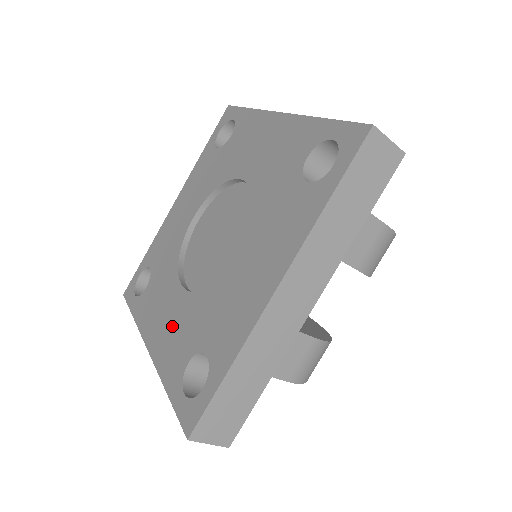
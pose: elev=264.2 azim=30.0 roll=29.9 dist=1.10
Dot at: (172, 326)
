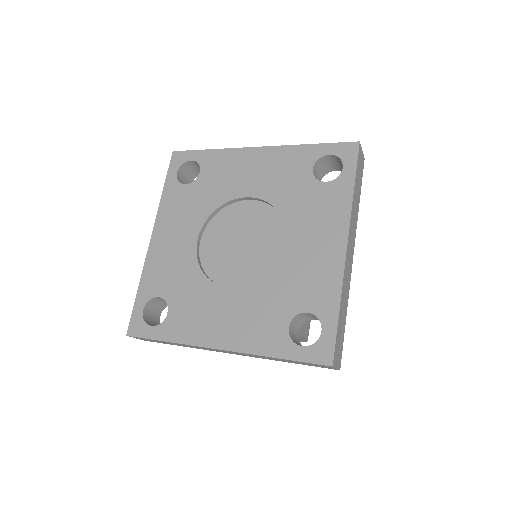
Dot at: (242, 318)
